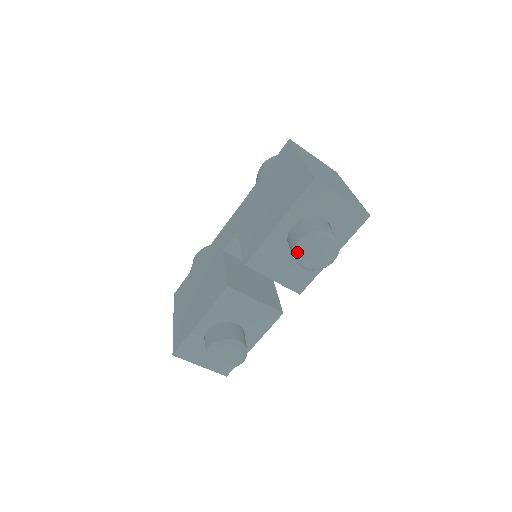
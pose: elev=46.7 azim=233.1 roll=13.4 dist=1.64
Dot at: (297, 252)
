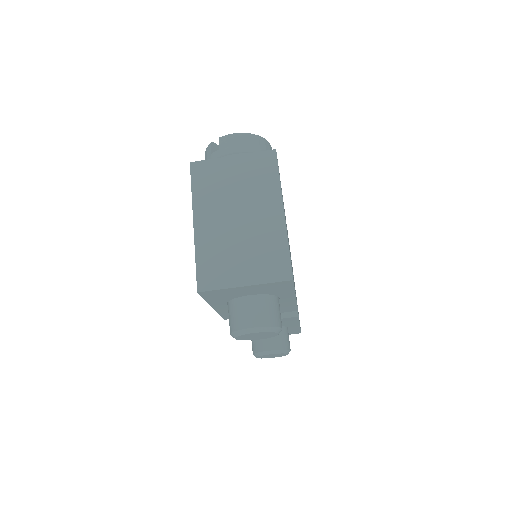
Dot at: (238, 339)
